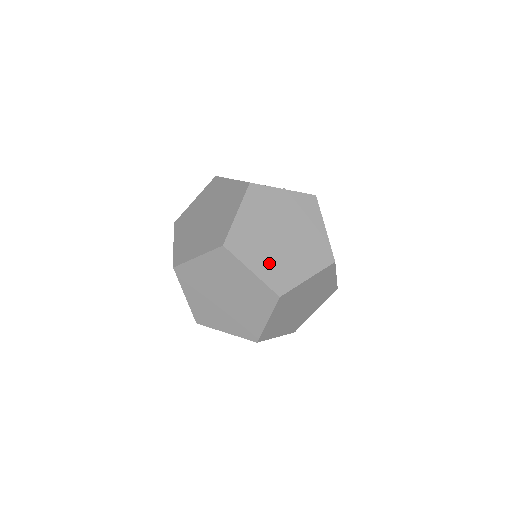
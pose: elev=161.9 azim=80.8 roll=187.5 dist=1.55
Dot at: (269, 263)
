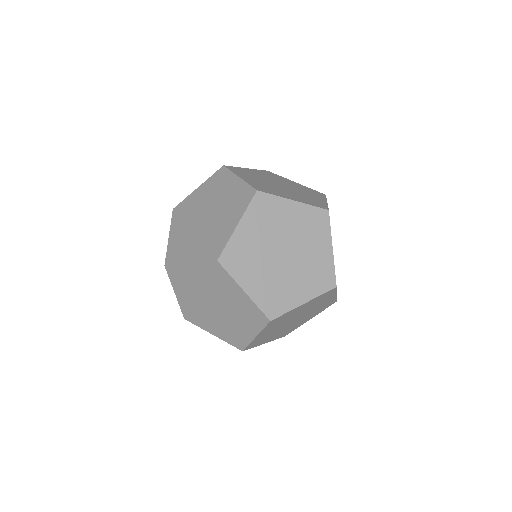
Dot at: (296, 197)
